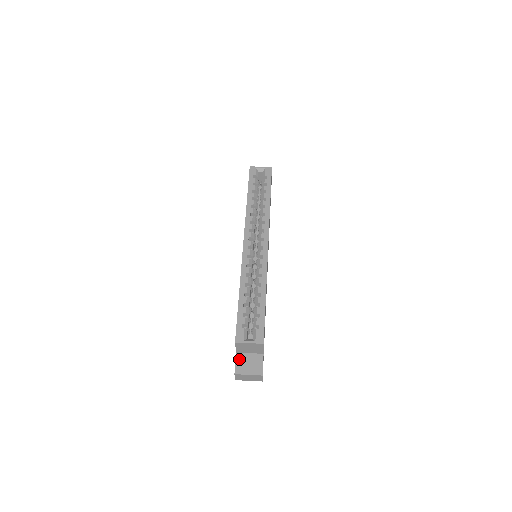
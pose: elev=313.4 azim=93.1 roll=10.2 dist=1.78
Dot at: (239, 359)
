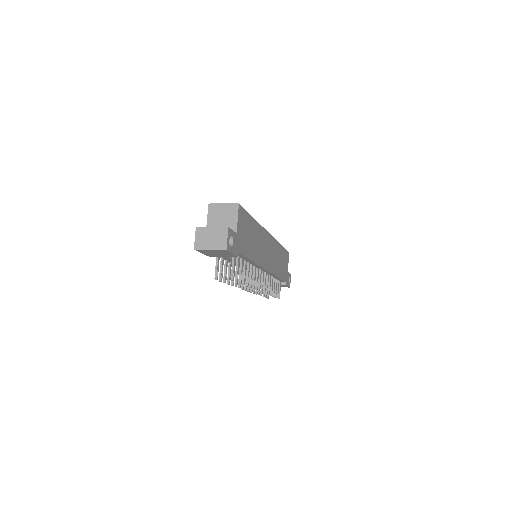
Dot at: occluded
